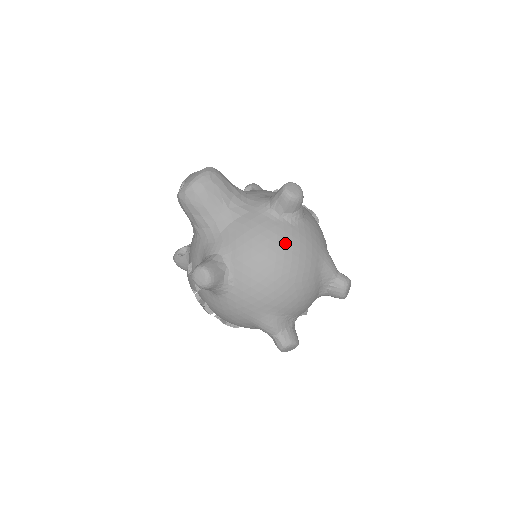
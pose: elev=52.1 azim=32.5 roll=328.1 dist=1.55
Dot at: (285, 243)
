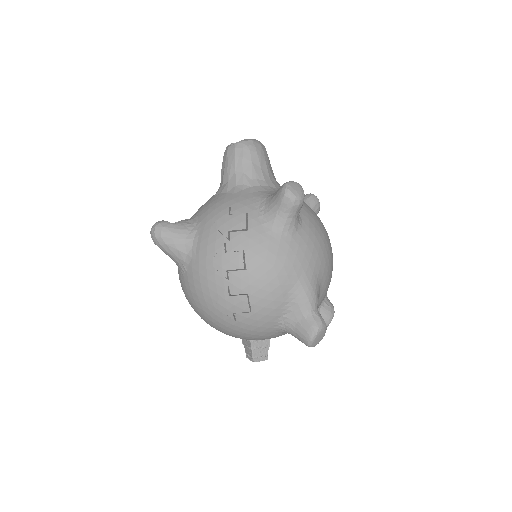
Dot at: occluded
